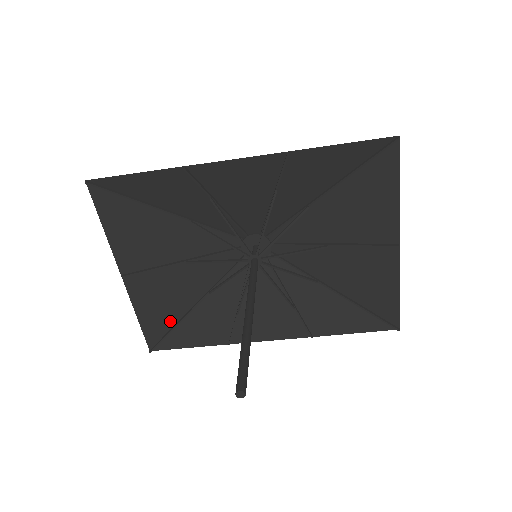
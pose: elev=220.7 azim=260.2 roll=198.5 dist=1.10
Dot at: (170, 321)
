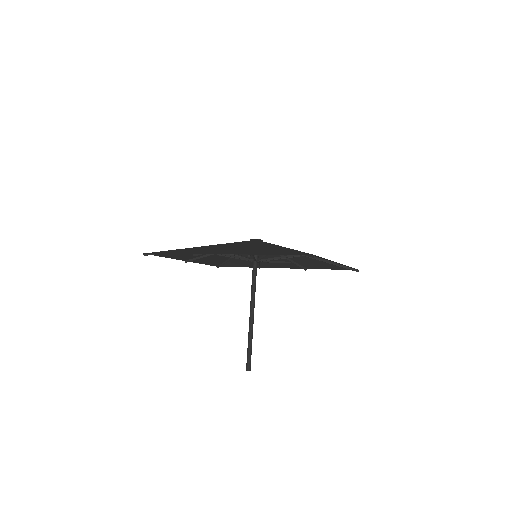
Dot at: (222, 261)
